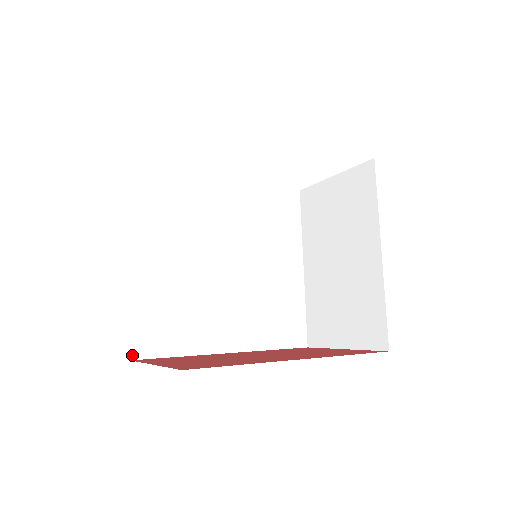
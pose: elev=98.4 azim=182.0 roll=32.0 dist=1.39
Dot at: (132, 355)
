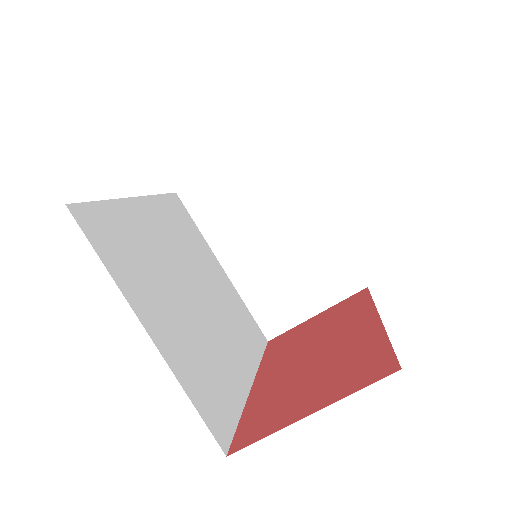
Dot at: (223, 449)
